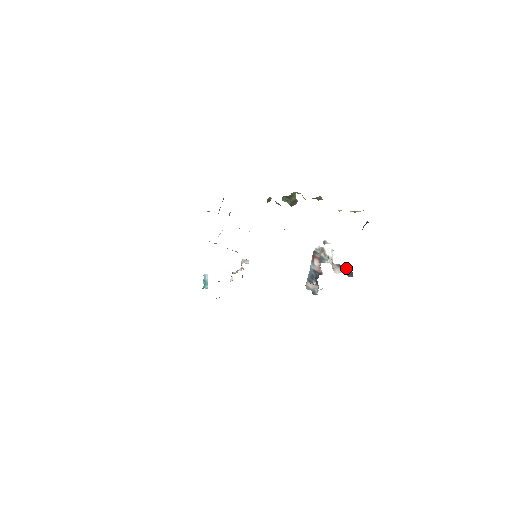
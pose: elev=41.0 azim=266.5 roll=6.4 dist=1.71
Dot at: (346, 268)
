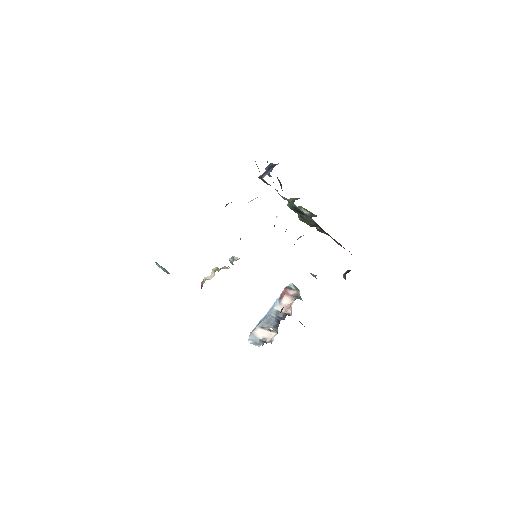
Dot at: (300, 322)
